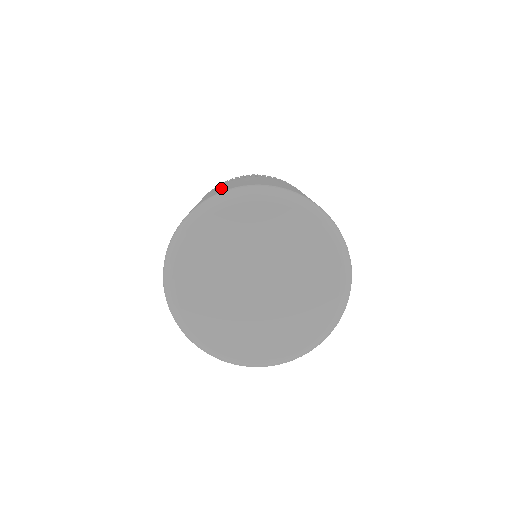
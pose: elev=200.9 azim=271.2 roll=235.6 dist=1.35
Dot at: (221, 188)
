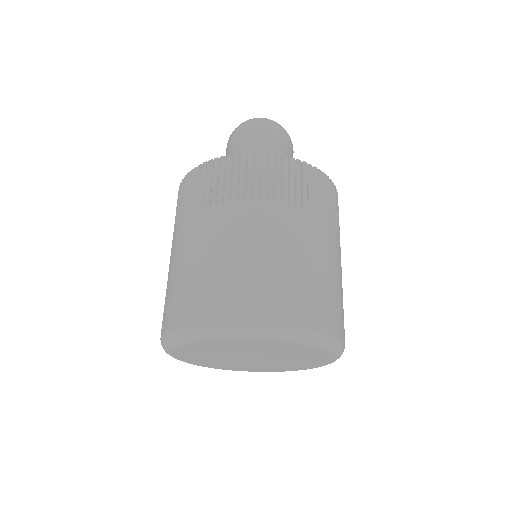
Dot at: (200, 273)
